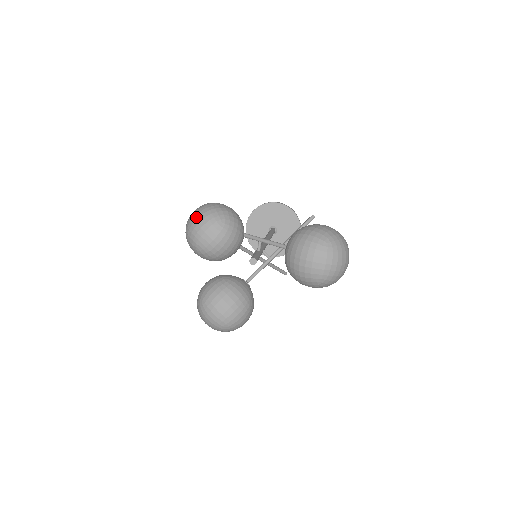
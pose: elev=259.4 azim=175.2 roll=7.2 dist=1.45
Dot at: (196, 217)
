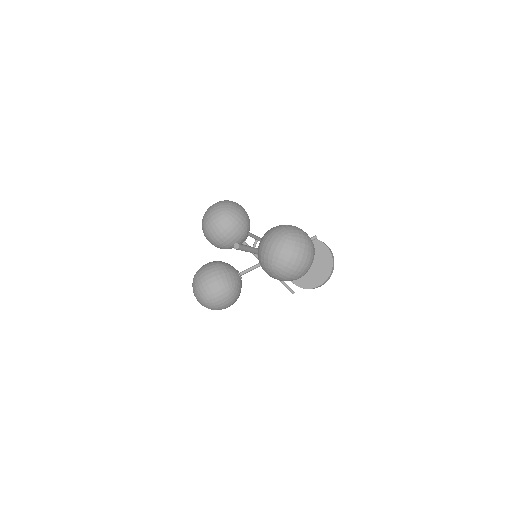
Dot at: (211, 206)
